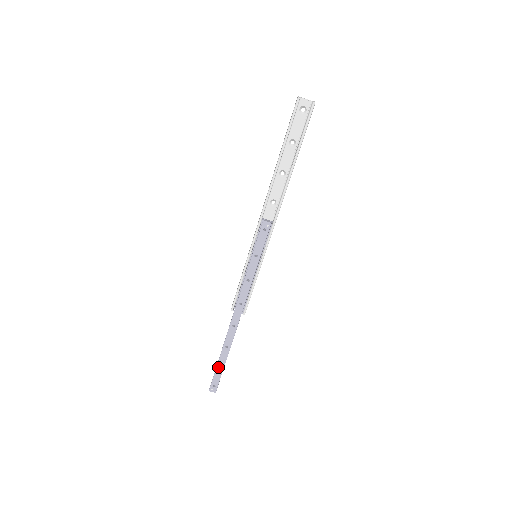
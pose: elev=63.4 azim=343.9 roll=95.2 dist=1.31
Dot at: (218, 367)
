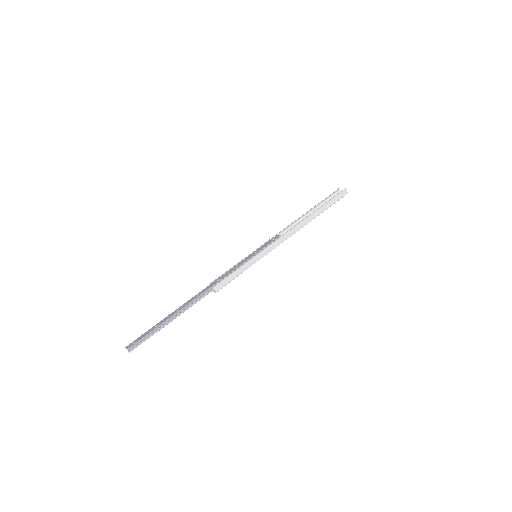
Dot at: (155, 326)
